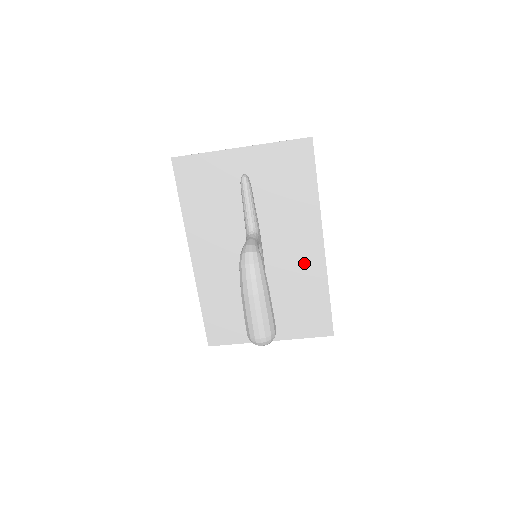
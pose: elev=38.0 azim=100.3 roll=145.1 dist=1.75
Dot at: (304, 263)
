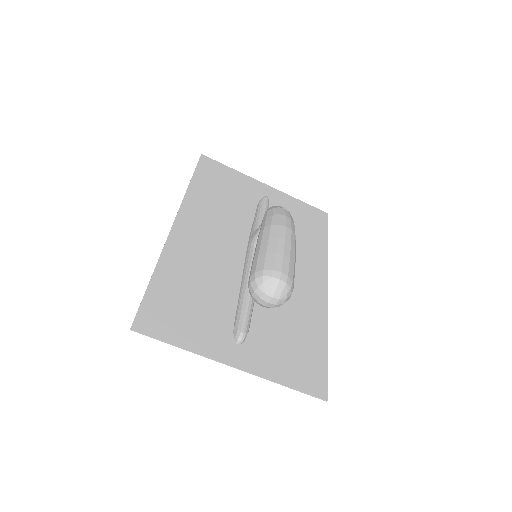
Dot at: (304, 295)
